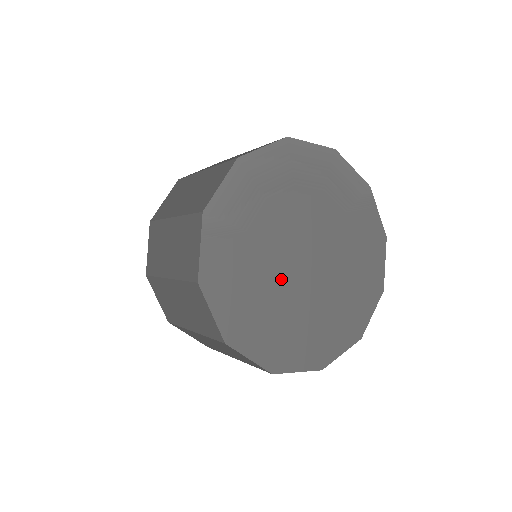
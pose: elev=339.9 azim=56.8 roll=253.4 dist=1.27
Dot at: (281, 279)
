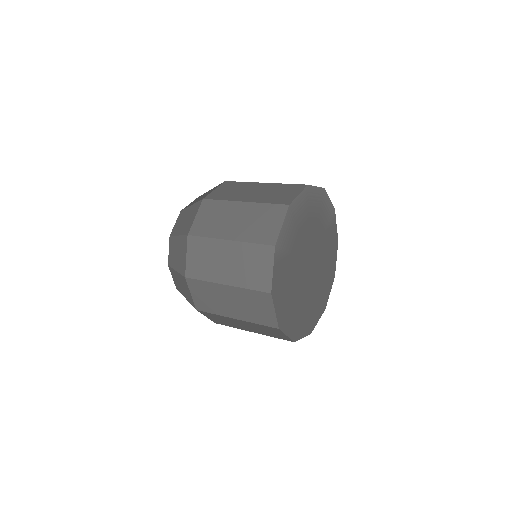
Dot at: (300, 281)
